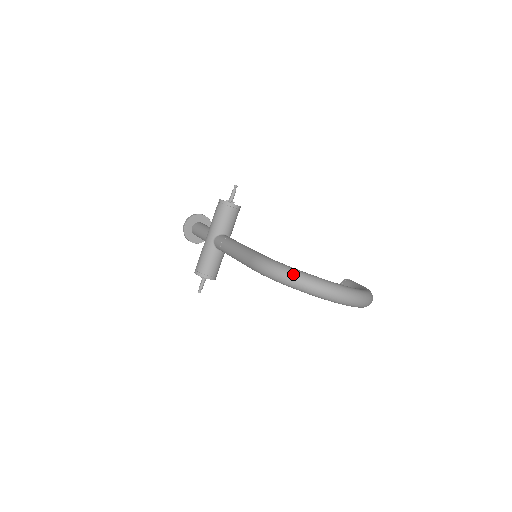
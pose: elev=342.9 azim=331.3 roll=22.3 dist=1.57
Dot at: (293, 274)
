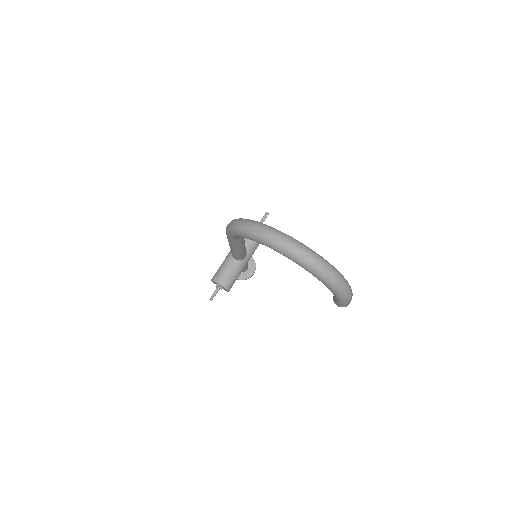
Dot at: (243, 220)
